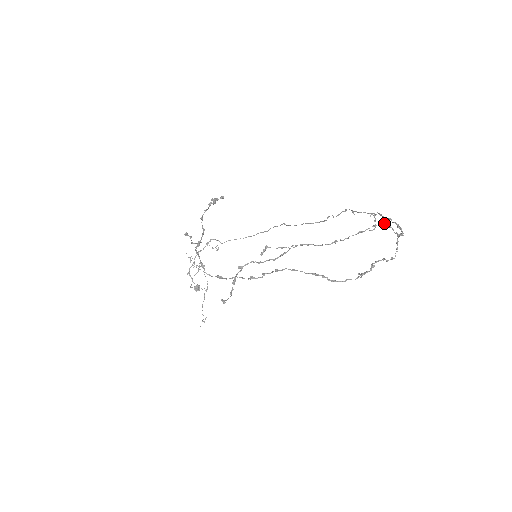
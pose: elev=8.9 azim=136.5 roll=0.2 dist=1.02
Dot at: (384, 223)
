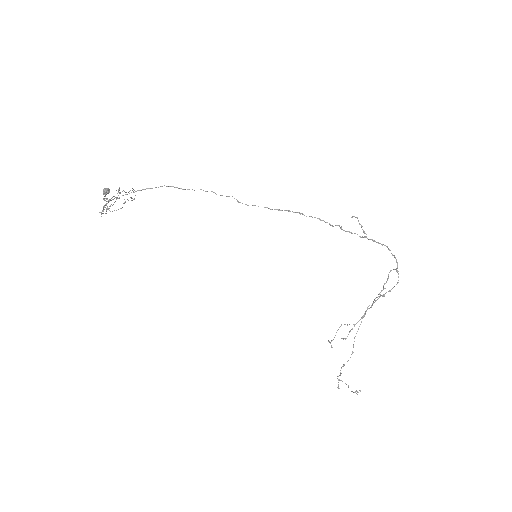
Dot at: occluded
